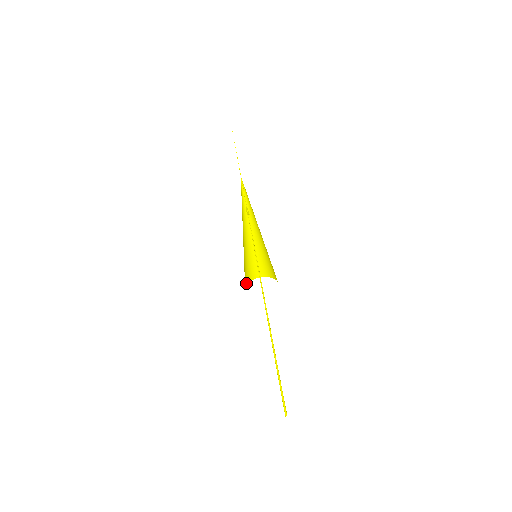
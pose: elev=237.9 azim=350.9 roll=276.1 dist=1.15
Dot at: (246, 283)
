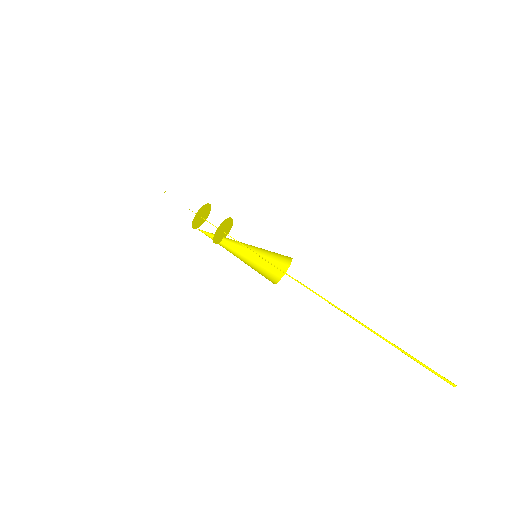
Dot at: occluded
